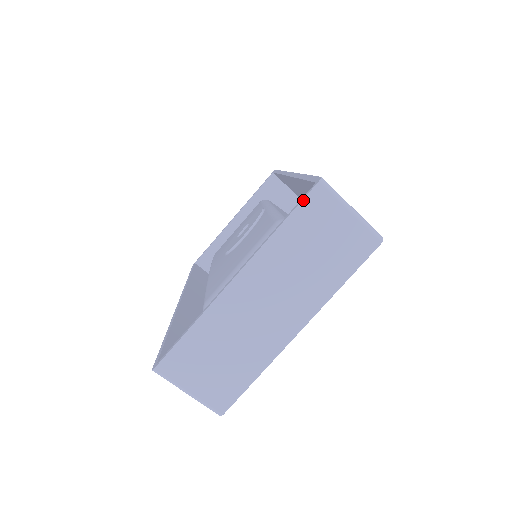
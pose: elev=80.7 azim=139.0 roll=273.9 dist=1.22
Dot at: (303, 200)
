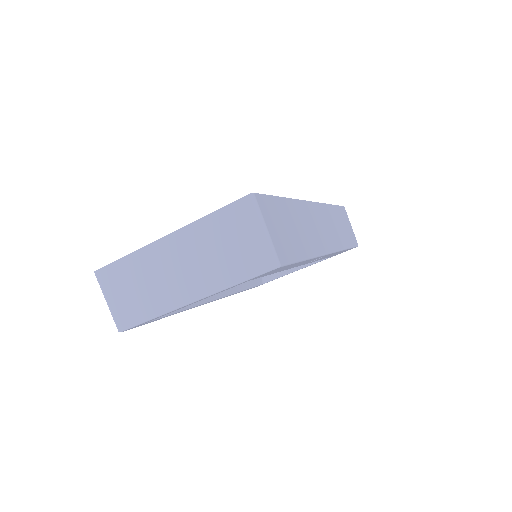
Dot at: (232, 203)
